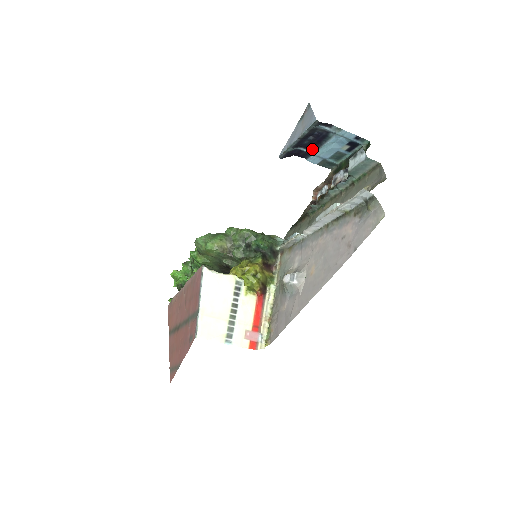
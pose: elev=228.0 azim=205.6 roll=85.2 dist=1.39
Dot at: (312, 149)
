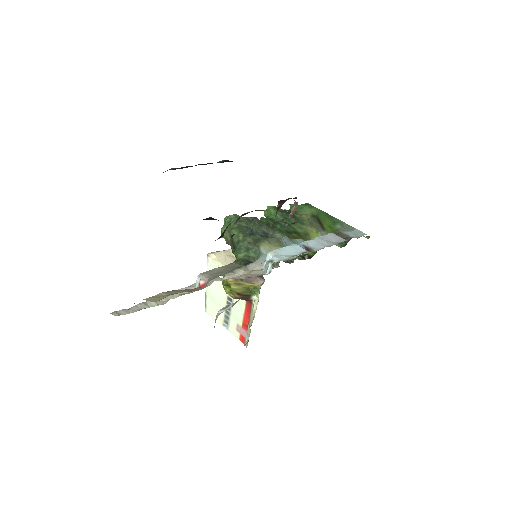
Dot at: occluded
